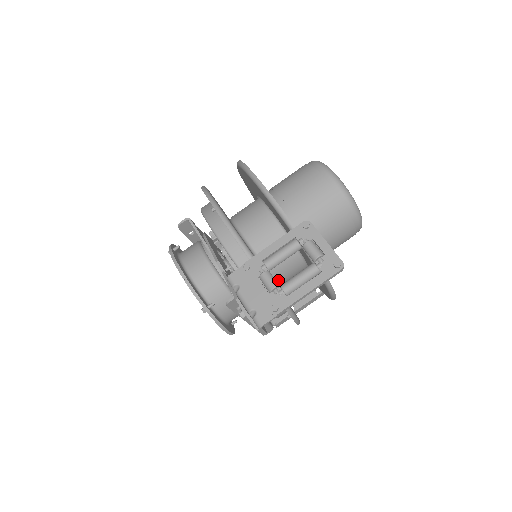
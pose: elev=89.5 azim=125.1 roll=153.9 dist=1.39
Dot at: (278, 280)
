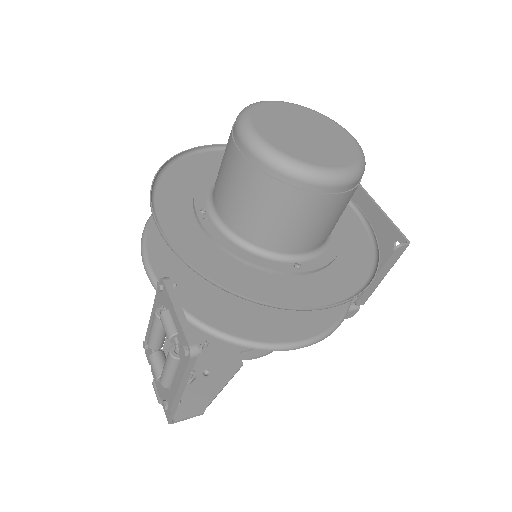
Dot at: occluded
